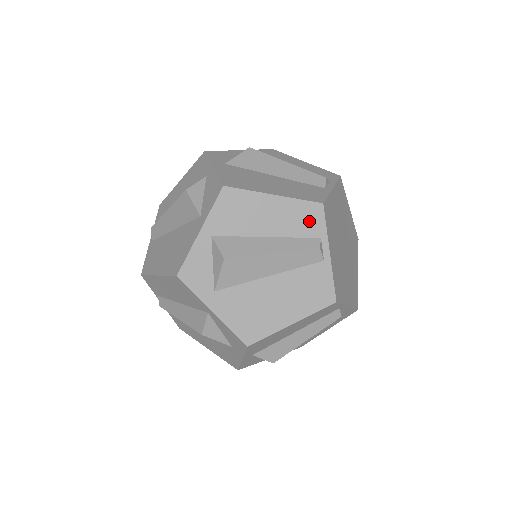
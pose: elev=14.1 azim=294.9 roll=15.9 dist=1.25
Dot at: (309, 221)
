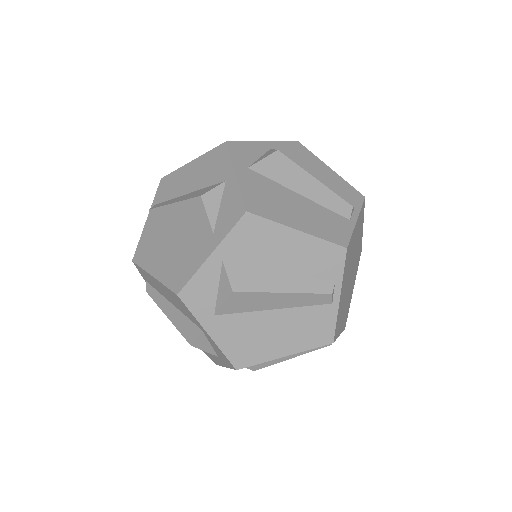
Dot at: occluded
